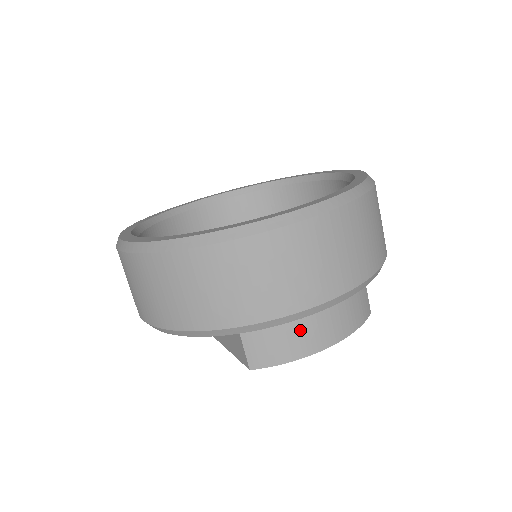
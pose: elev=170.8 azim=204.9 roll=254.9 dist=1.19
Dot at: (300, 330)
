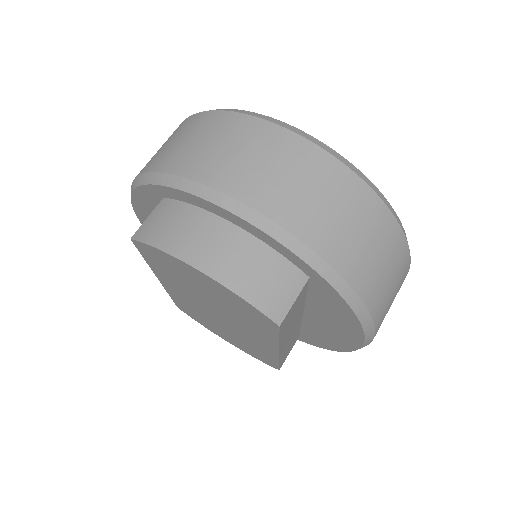
Dot at: (193, 228)
